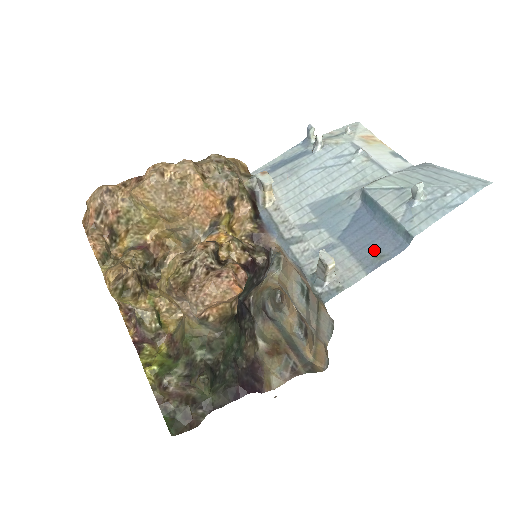
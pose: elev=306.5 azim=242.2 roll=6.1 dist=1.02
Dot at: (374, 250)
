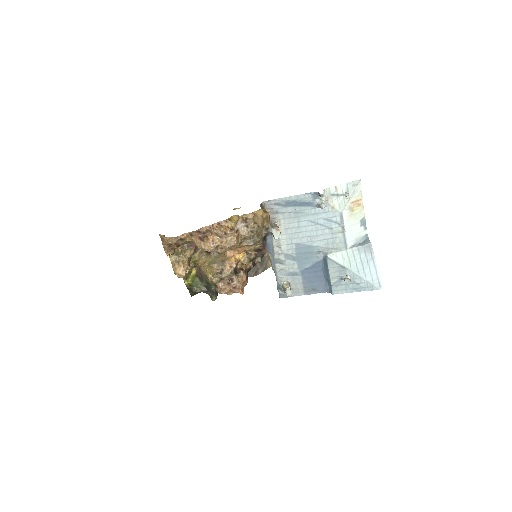
Dot at: (314, 286)
